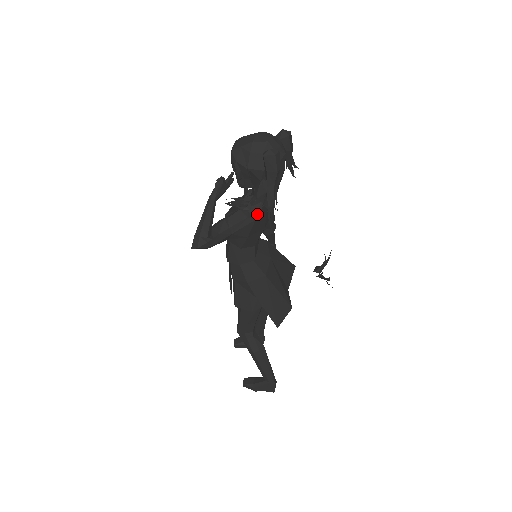
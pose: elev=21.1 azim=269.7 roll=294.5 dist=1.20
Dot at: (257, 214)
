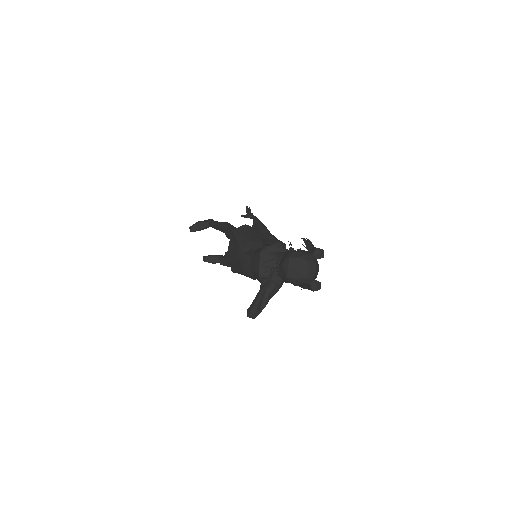
Dot at: occluded
